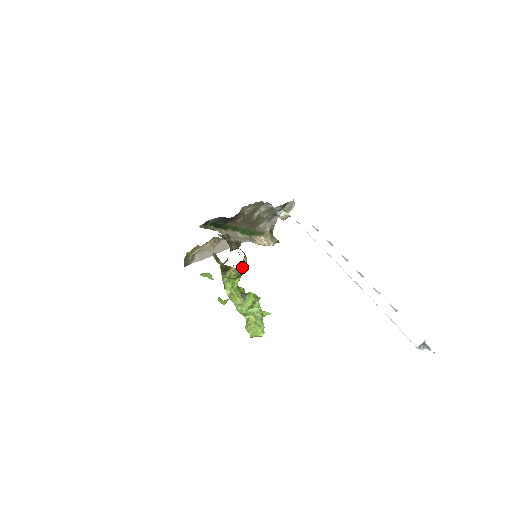
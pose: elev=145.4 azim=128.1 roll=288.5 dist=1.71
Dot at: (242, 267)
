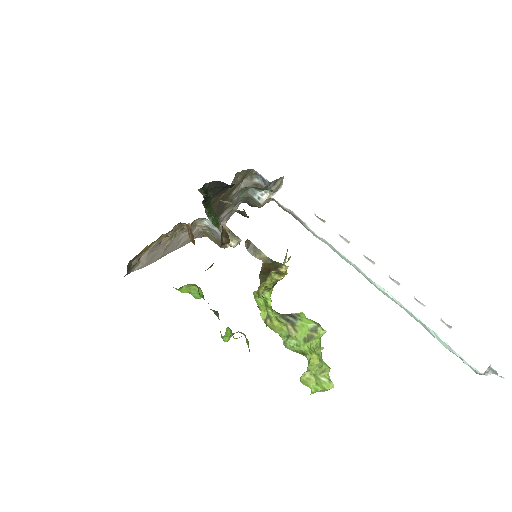
Dot at: occluded
